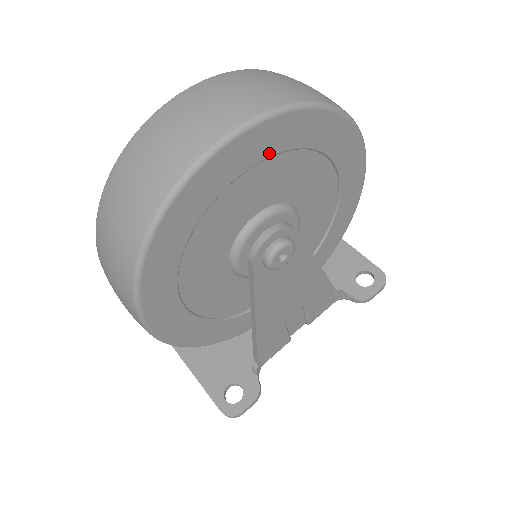
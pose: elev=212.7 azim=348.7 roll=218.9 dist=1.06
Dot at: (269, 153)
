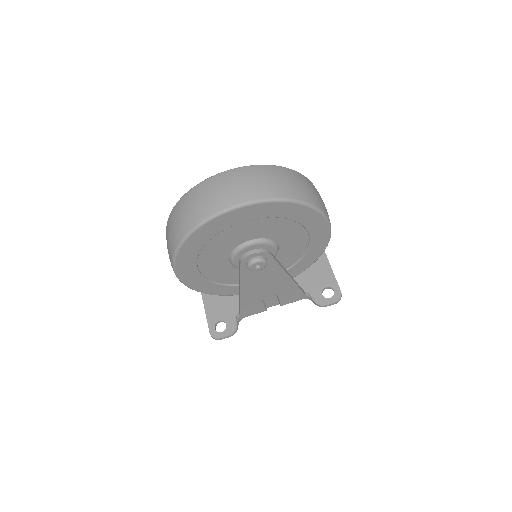
Dot at: (258, 217)
